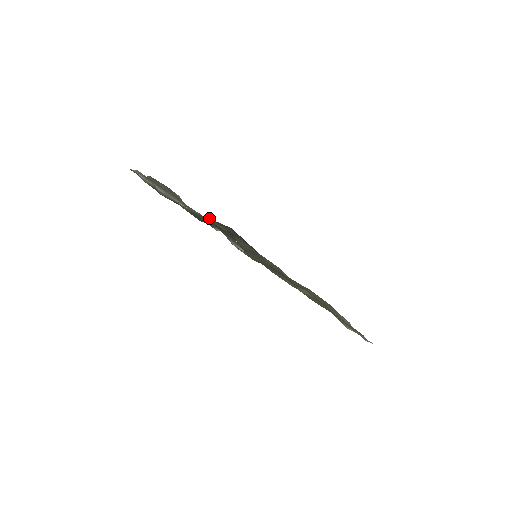
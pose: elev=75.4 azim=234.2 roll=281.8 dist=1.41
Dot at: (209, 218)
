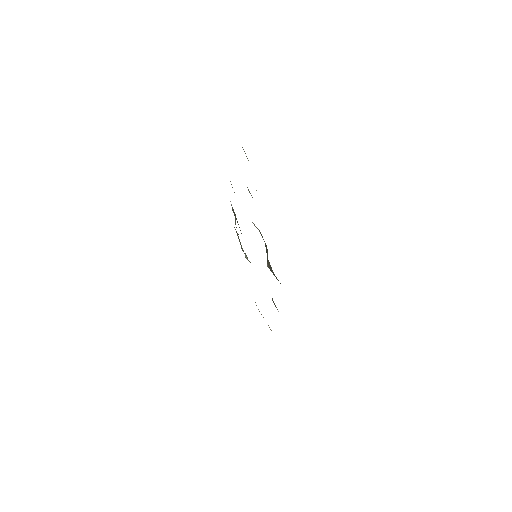
Dot at: occluded
